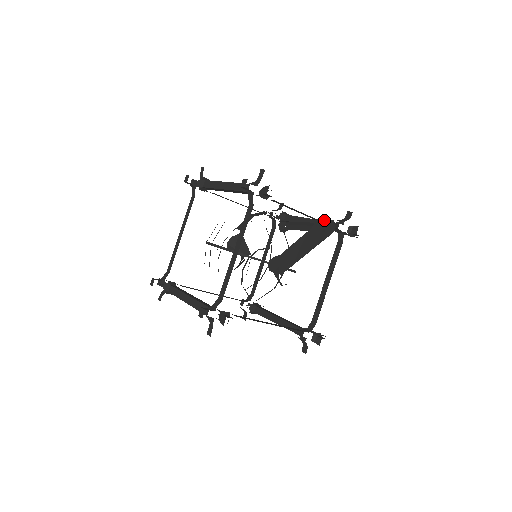
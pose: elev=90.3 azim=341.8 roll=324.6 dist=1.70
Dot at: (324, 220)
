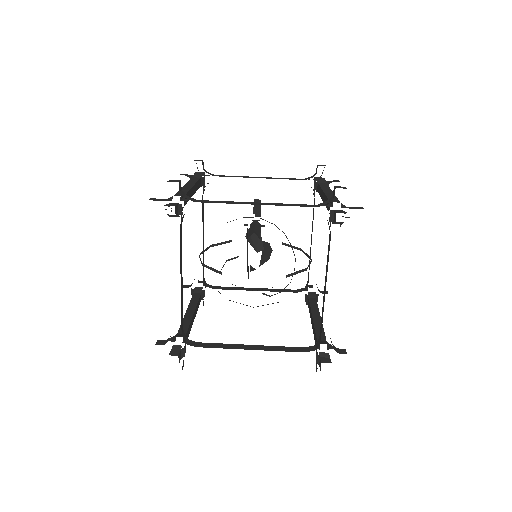
Dot at: occluded
